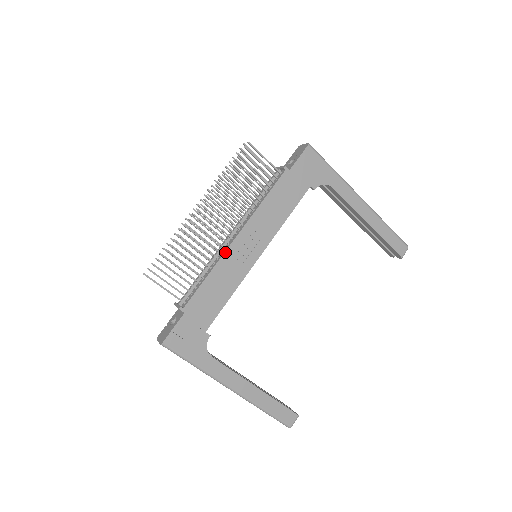
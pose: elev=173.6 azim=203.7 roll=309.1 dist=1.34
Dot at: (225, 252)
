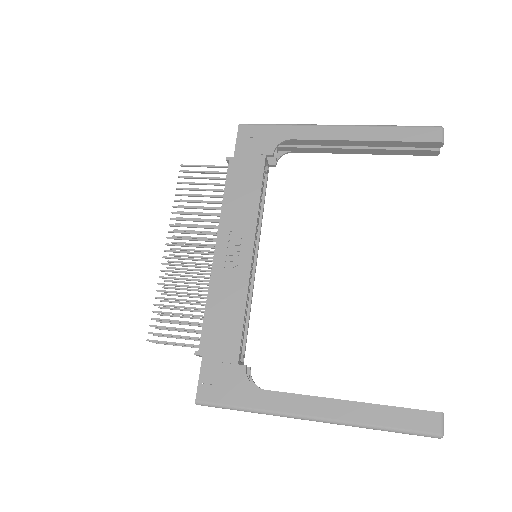
Dot at: (212, 270)
